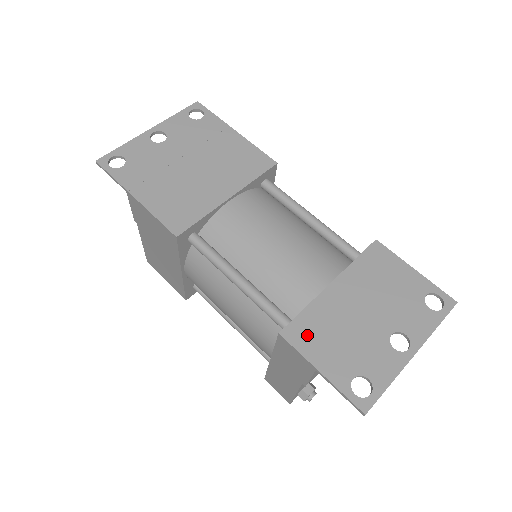
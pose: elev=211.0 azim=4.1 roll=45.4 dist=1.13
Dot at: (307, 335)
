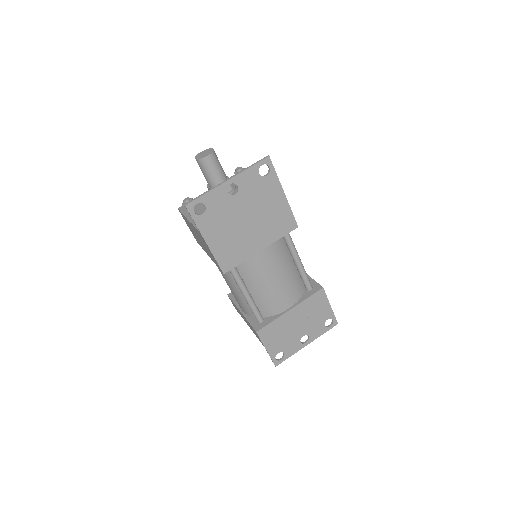
Dot at: (268, 334)
